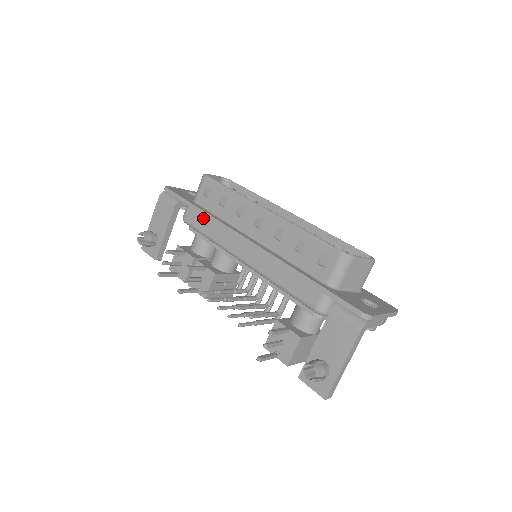
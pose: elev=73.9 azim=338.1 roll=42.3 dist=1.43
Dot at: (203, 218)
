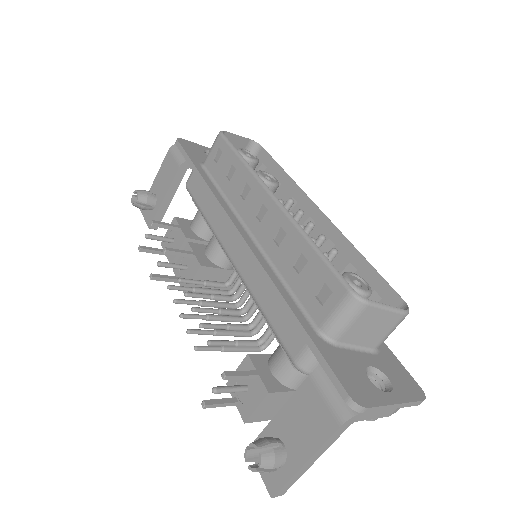
Dot at: (204, 189)
